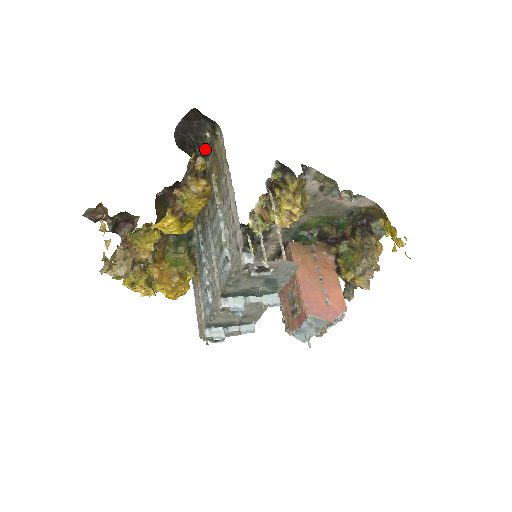
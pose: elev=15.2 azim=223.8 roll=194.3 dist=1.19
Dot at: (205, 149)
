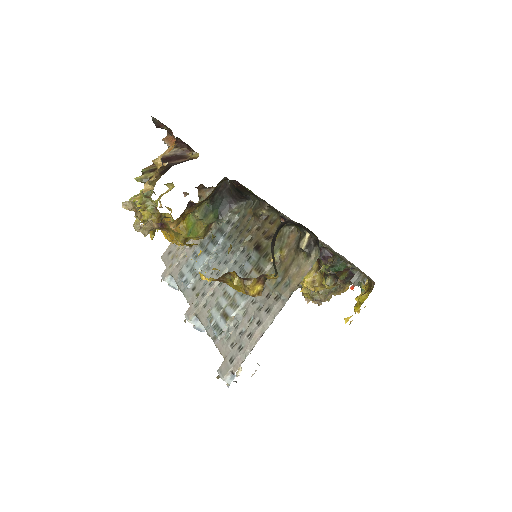
Dot at: (296, 226)
